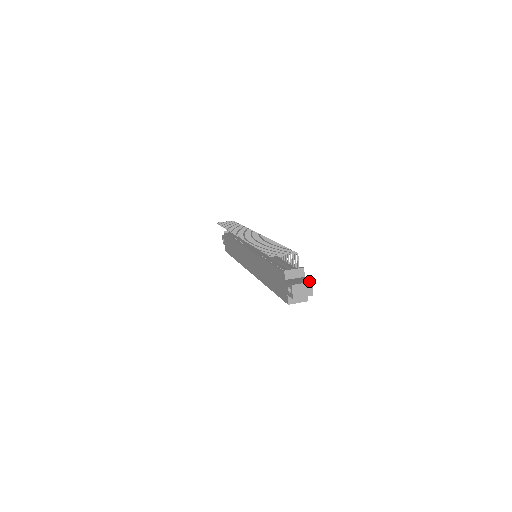
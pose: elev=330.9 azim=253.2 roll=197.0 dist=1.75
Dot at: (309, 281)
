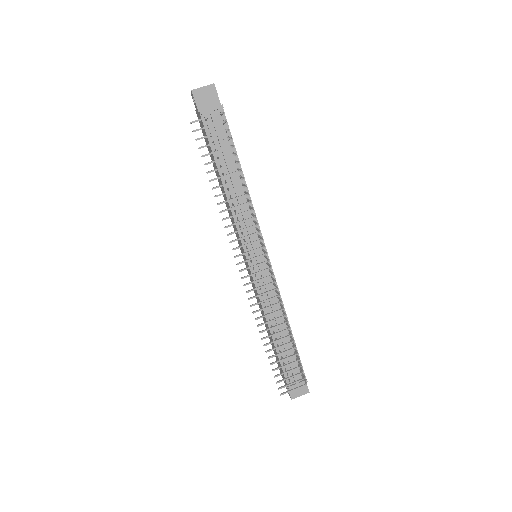
Dot at: (307, 392)
